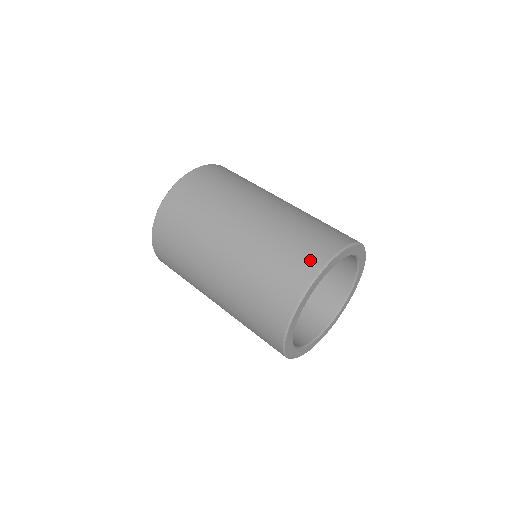
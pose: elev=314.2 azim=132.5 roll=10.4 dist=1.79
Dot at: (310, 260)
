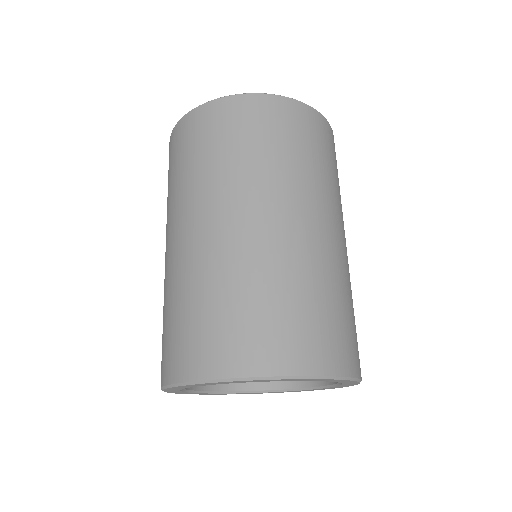
Dot at: (285, 351)
